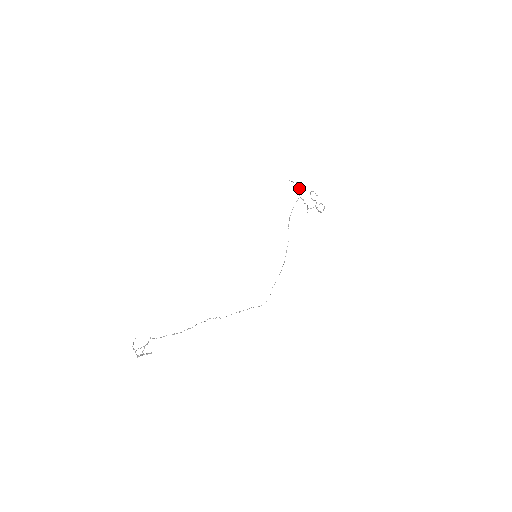
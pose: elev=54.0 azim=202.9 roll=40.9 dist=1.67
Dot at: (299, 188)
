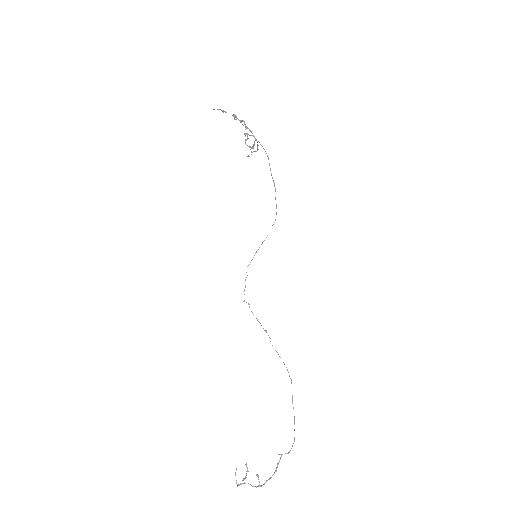
Dot at: (245, 126)
